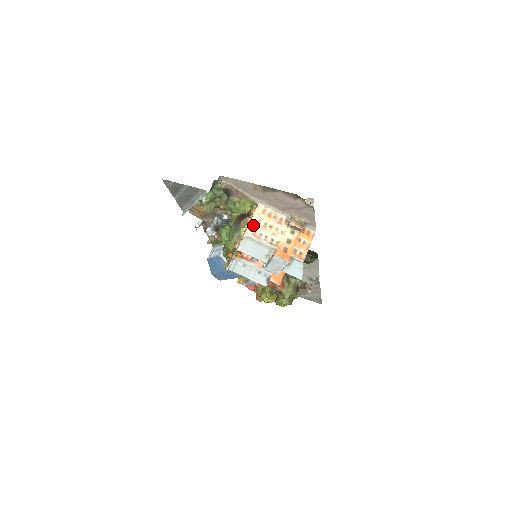
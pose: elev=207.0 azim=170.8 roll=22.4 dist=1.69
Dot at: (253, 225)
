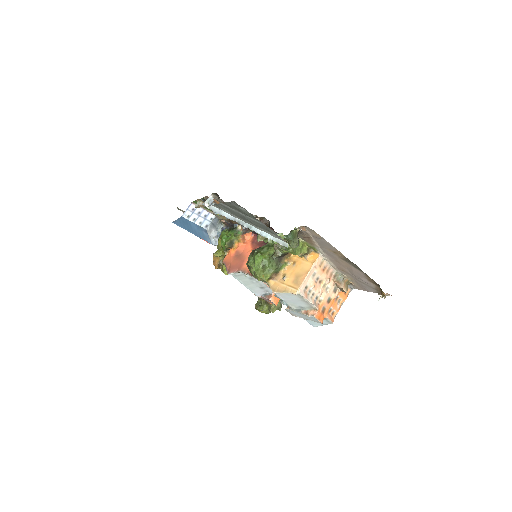
Dot at: (307, 280)
